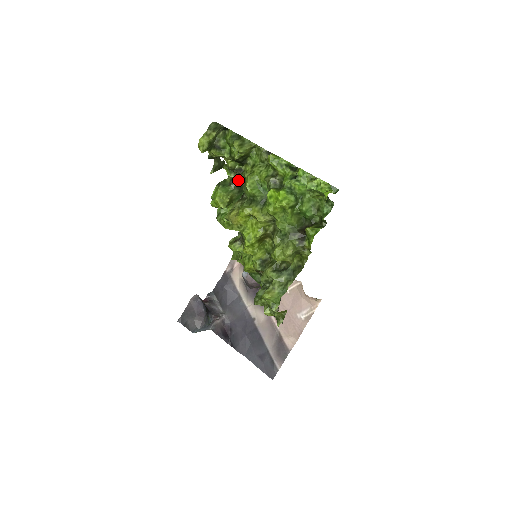
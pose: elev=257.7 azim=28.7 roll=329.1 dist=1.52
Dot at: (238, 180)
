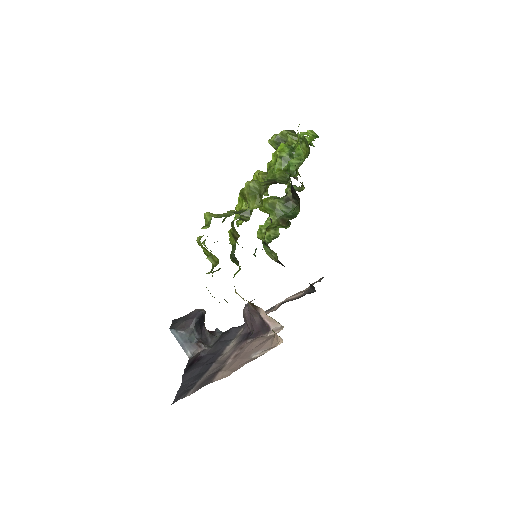
Dot at: (290, 195)
